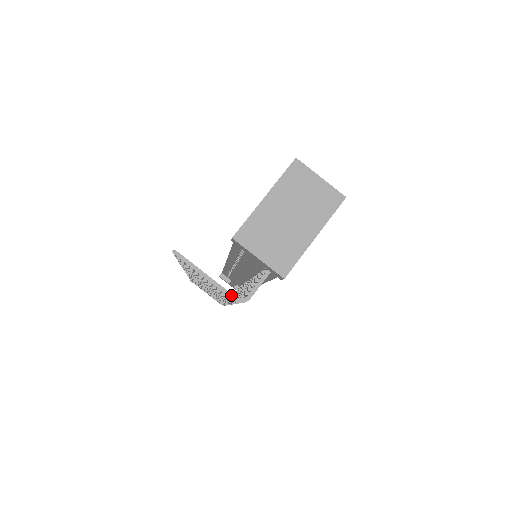
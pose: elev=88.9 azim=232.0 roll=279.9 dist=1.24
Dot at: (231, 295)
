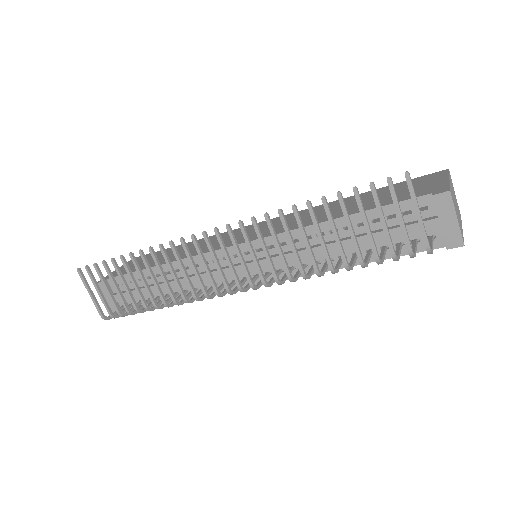
Dot at: (428, 240)
